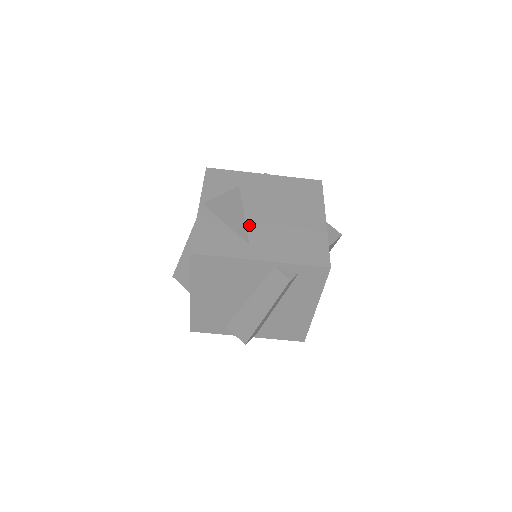
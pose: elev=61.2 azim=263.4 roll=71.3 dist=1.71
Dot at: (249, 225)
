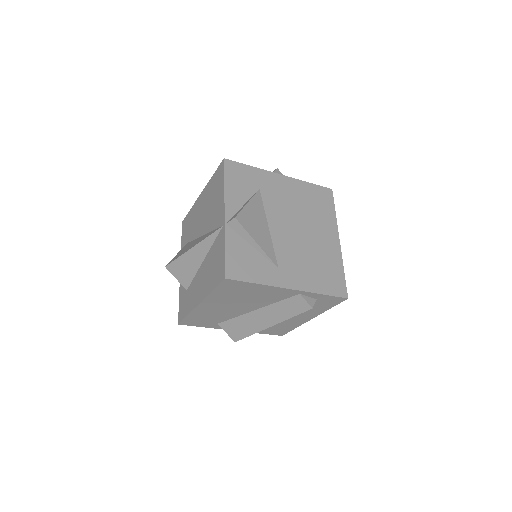
Dot at: (275, 243)
